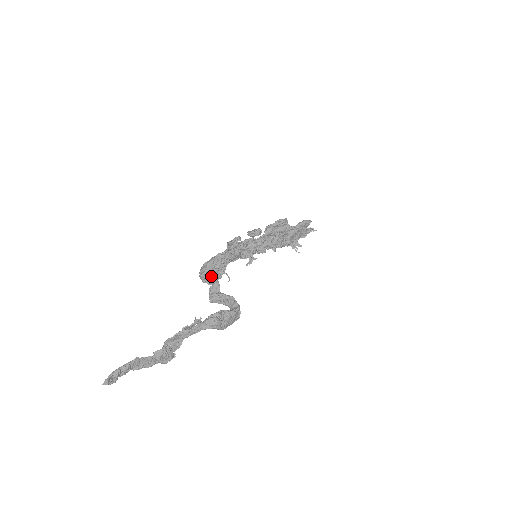
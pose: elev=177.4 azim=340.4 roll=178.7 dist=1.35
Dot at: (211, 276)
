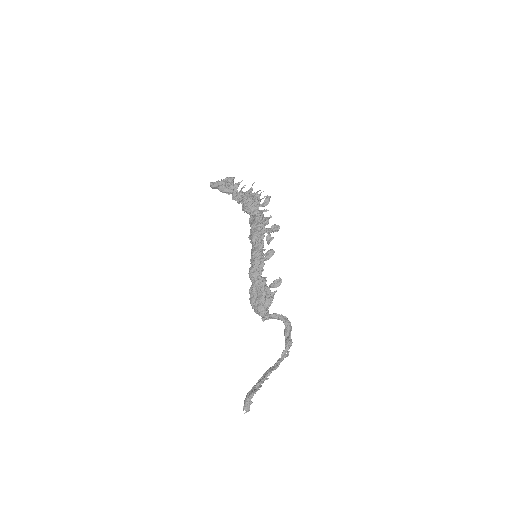
Dot at: occluded
